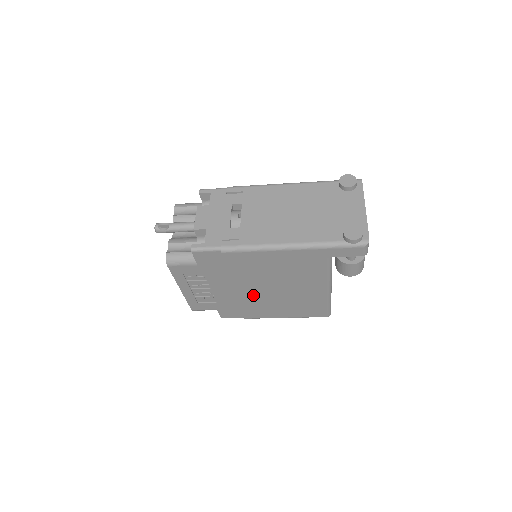
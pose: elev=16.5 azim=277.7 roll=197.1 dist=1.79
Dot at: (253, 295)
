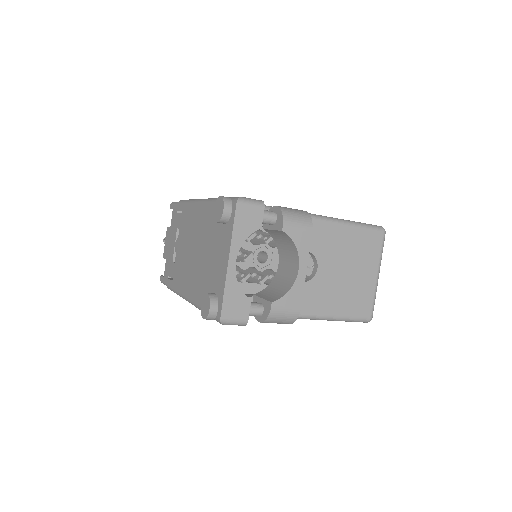
Dot at: occluded
